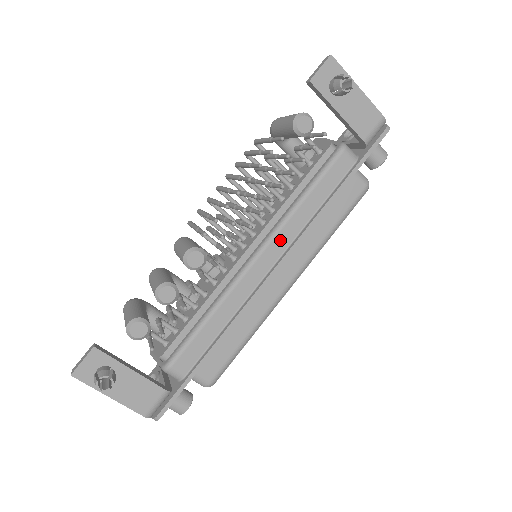
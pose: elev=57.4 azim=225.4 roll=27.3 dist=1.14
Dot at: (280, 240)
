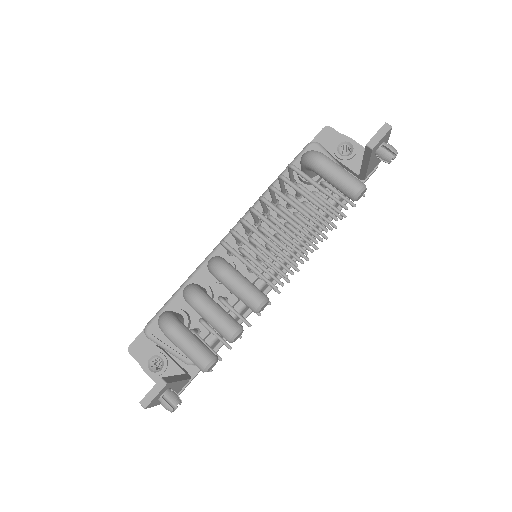
Dot at: (291, 257)
